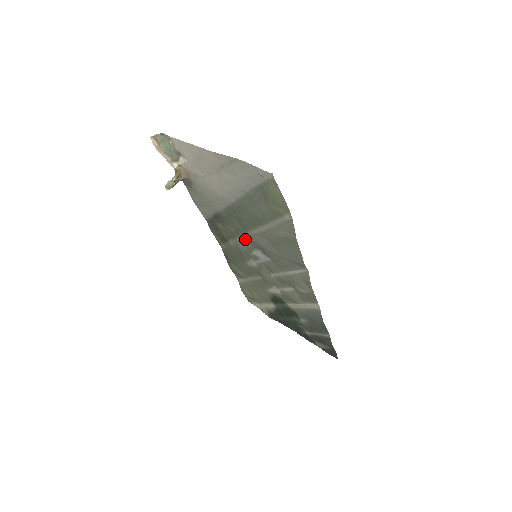
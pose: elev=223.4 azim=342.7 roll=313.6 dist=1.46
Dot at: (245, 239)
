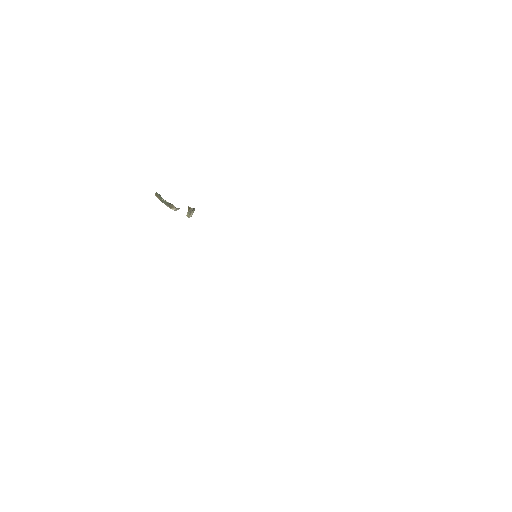
Dot at: occluded
